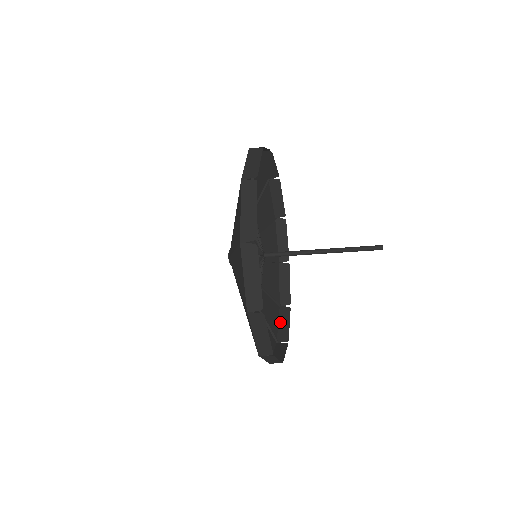
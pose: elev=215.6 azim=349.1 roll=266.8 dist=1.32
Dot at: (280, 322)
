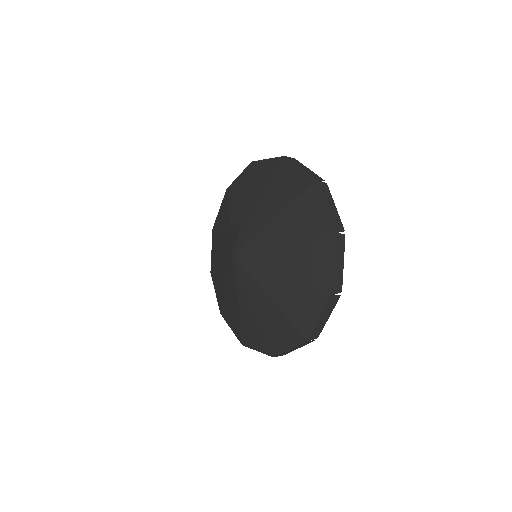
Dot at: occluded
